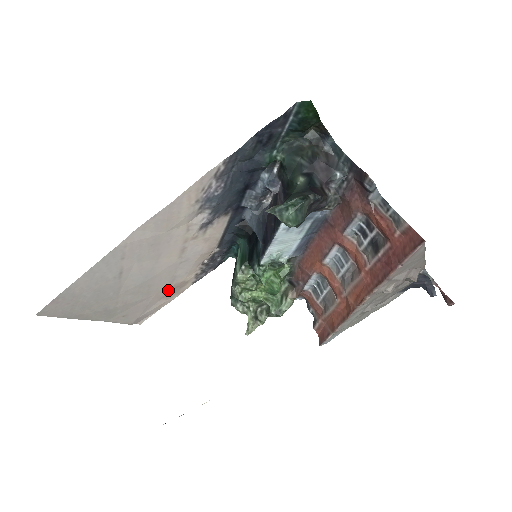
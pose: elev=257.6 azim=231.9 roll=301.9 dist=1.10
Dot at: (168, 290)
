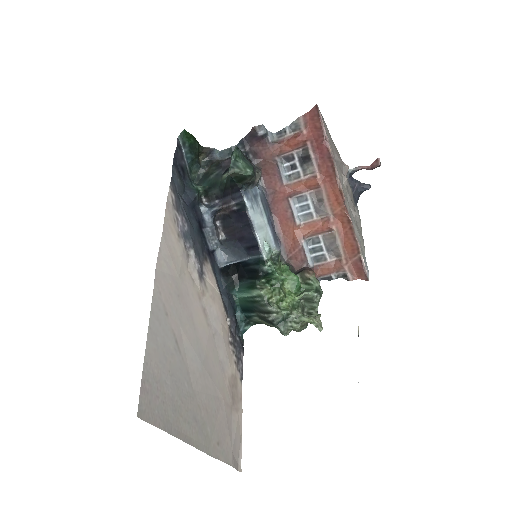
Dot at: (229, 392)
